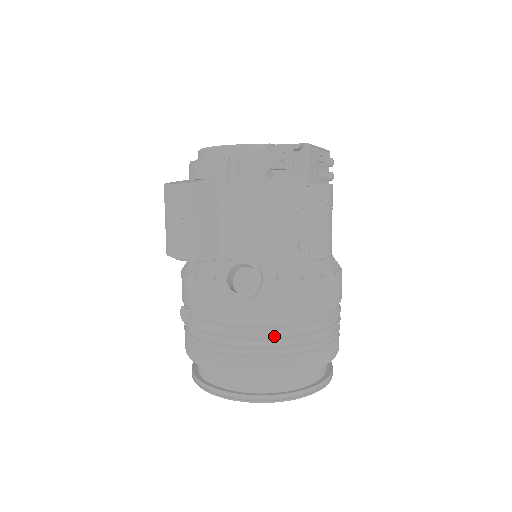
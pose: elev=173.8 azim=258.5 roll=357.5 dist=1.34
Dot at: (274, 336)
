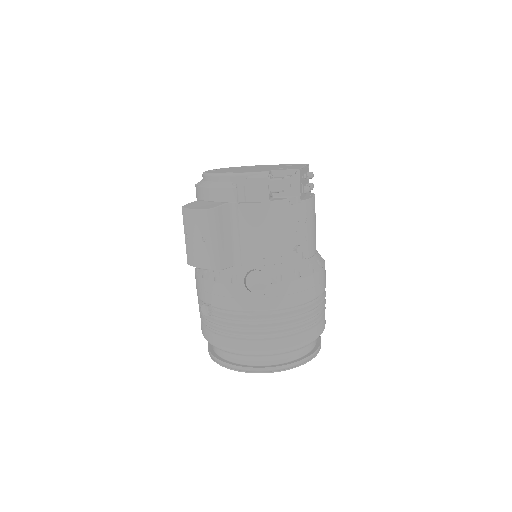
Dot at: (281, 322)
